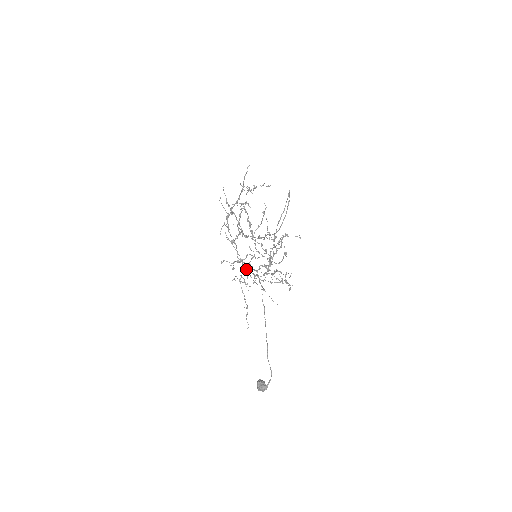
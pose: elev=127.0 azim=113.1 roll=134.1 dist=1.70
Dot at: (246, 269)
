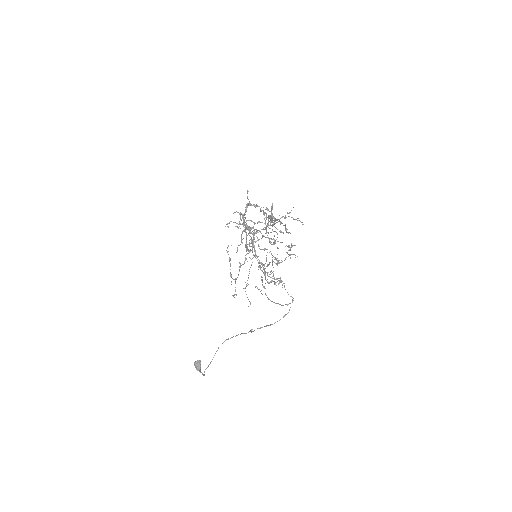
Dot at: (253, 228)
